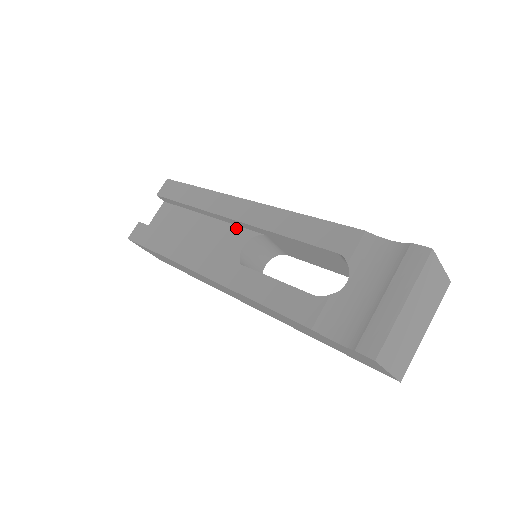
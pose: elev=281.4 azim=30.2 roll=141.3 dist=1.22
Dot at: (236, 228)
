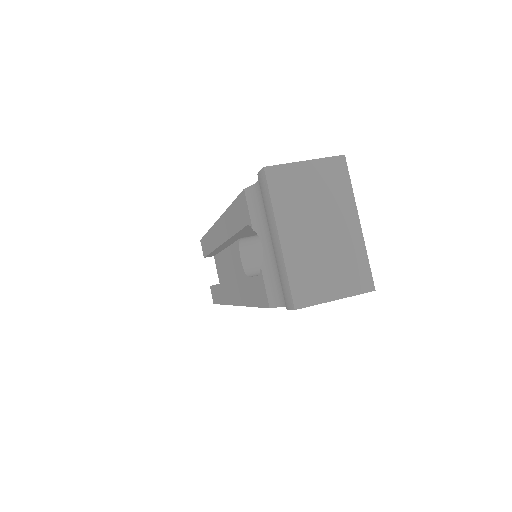
Dot at: (233, 246)
